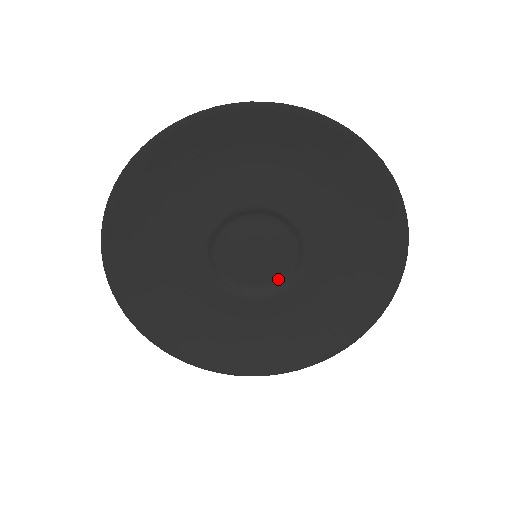
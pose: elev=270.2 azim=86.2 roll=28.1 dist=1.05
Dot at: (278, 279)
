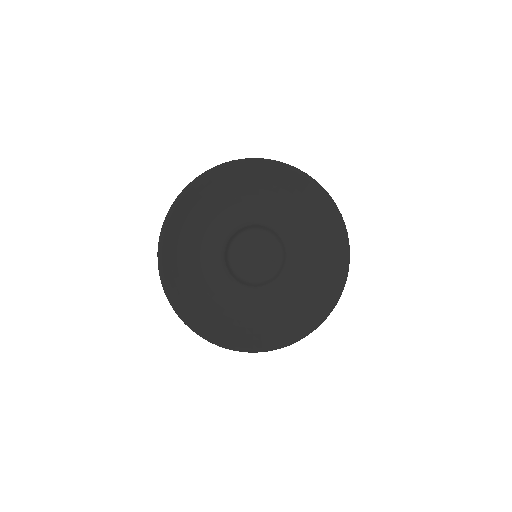
Dot at: (257, 281)
